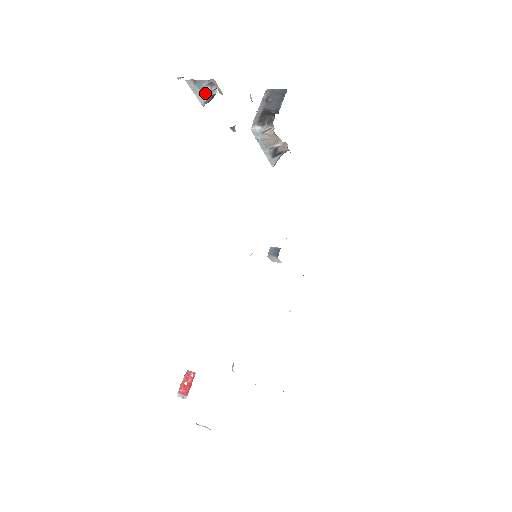
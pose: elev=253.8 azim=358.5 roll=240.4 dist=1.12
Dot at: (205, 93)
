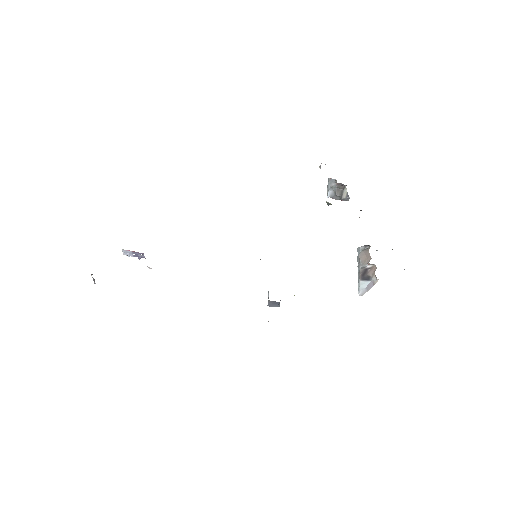
Dot at: (331, 187)
